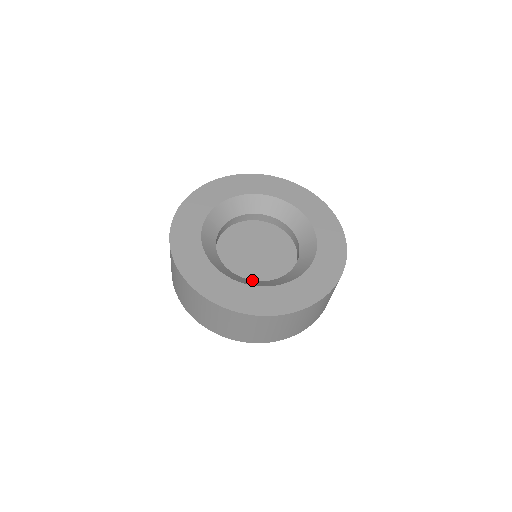
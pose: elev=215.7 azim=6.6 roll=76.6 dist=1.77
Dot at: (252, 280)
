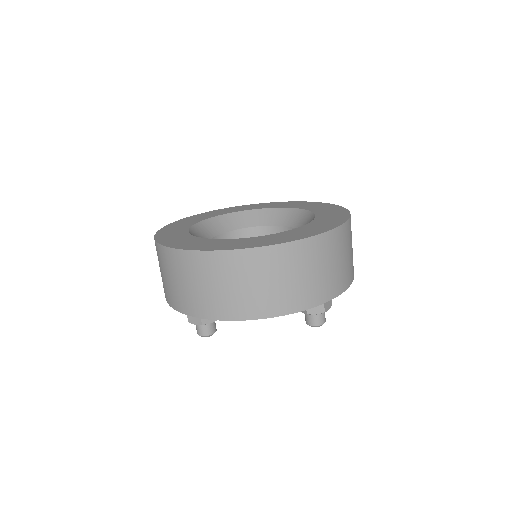
Dot at: occluded
